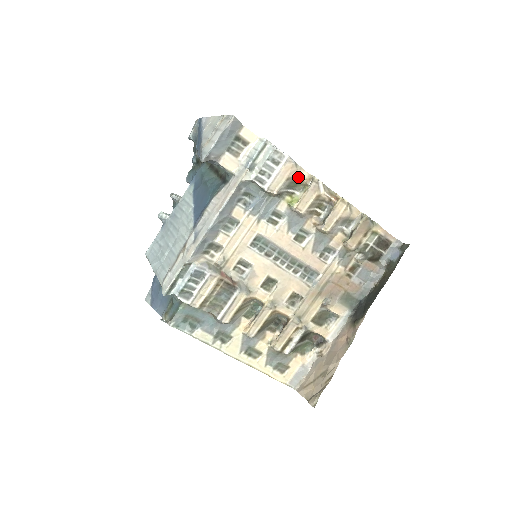
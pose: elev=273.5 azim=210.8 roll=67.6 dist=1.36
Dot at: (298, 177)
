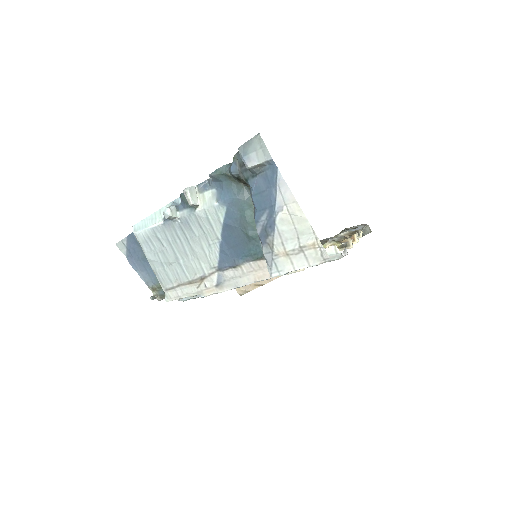
Dot at: occluded
